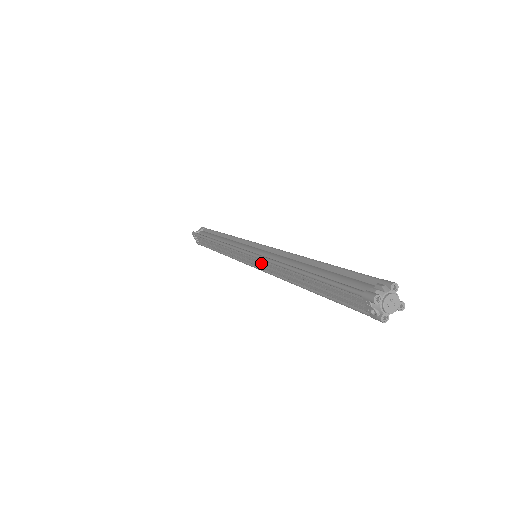
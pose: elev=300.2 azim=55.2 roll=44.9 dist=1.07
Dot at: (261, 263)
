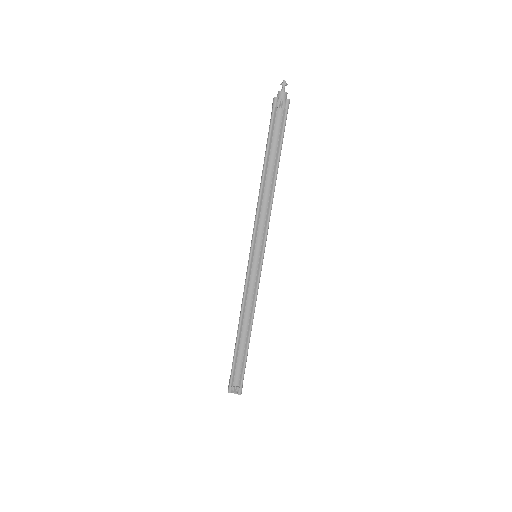
Dot at: (246, 279)
